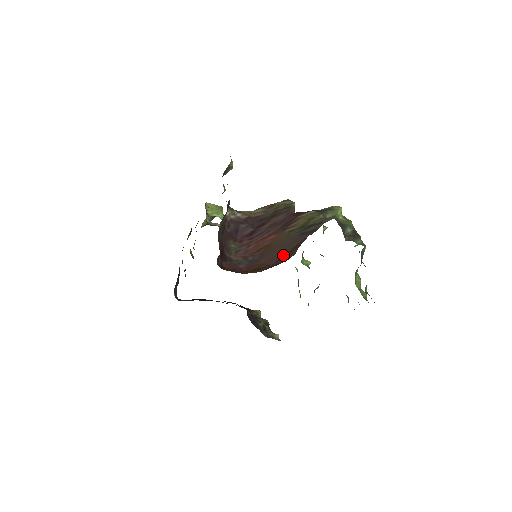
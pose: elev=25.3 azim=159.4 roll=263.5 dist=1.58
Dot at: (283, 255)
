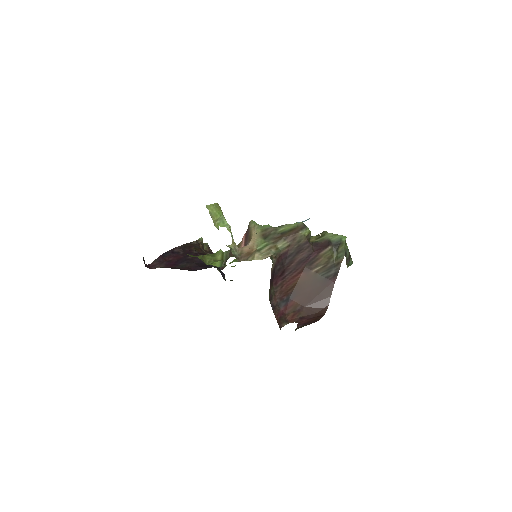
Dot at: (314, 298)
